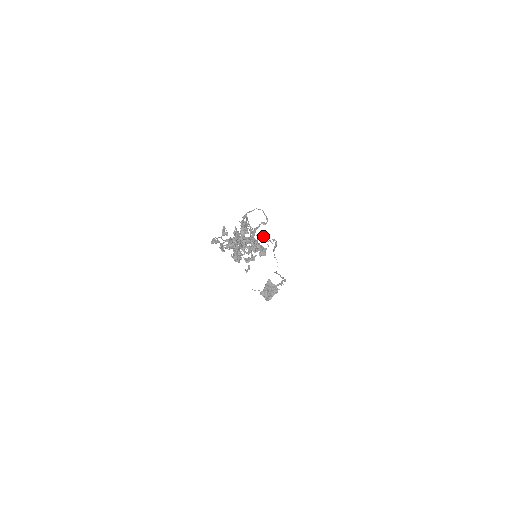
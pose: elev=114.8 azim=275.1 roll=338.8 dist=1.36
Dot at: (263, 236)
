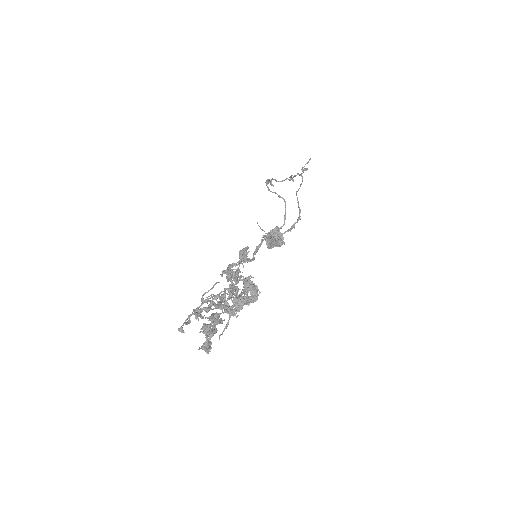
Dot at: (288, 179)
